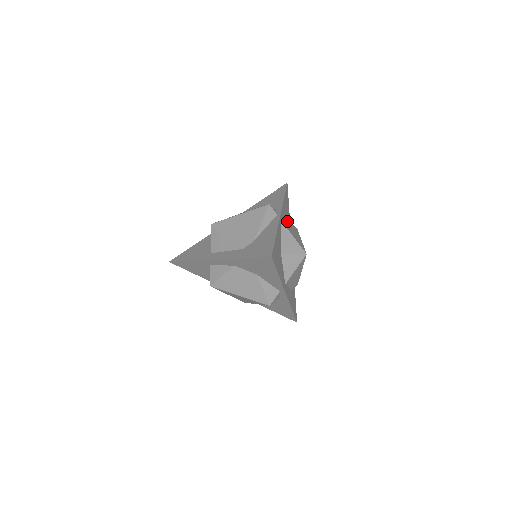
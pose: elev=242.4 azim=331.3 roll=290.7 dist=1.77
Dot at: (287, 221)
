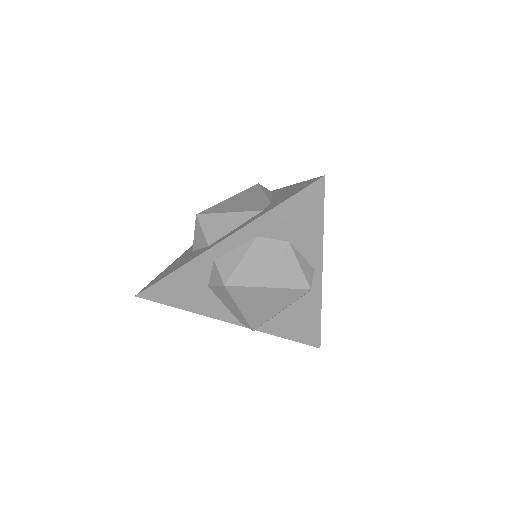
Dot at: occluded
